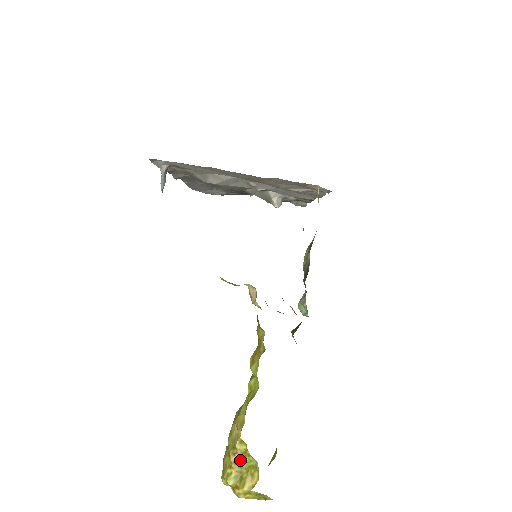
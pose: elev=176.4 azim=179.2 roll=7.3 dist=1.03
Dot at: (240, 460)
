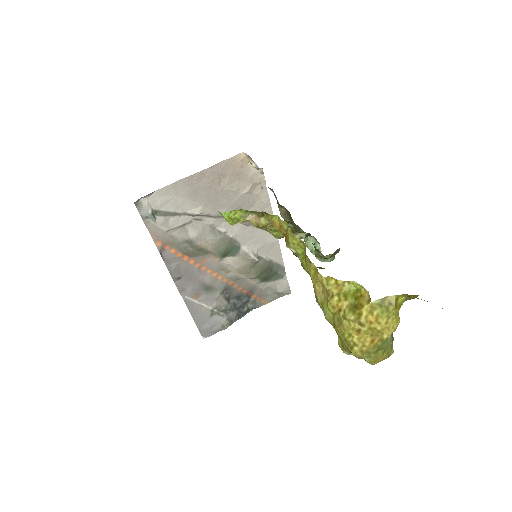
Dot at: (340, 295)
